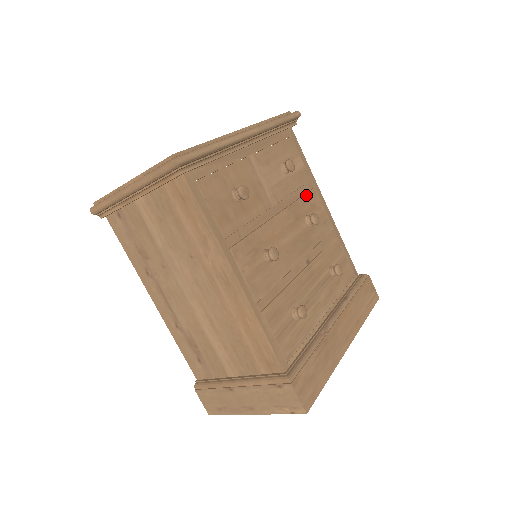
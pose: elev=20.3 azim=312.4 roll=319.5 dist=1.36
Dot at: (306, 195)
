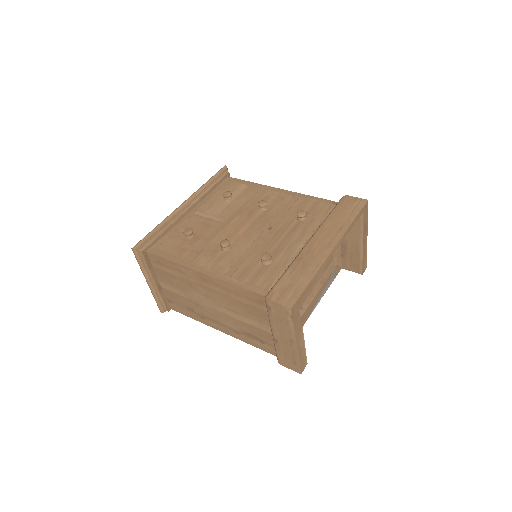
Dot at: (255, 198)
